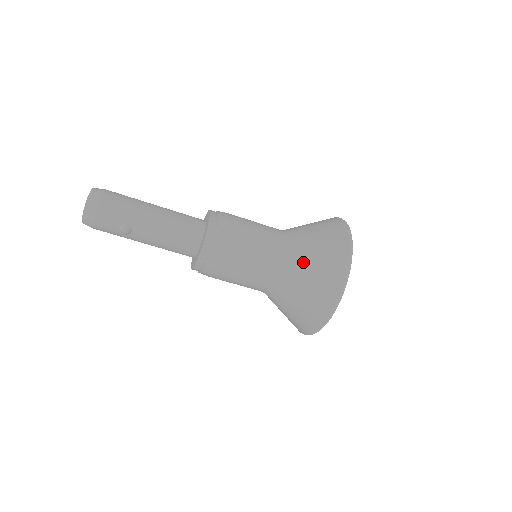
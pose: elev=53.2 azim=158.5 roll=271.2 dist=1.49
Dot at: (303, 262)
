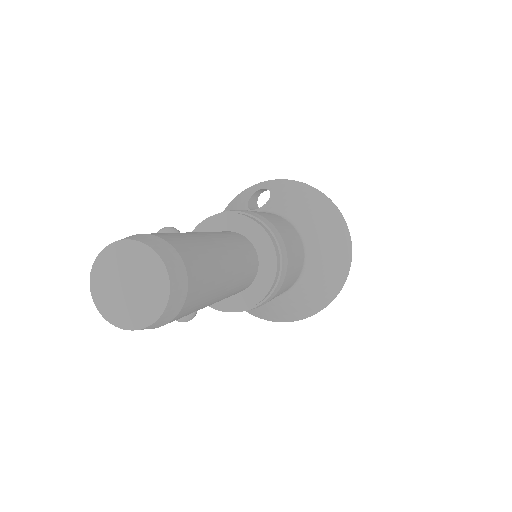
Dot at: (313, 283)
